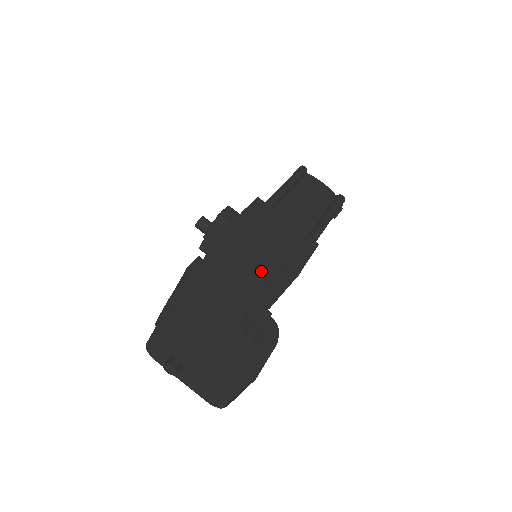
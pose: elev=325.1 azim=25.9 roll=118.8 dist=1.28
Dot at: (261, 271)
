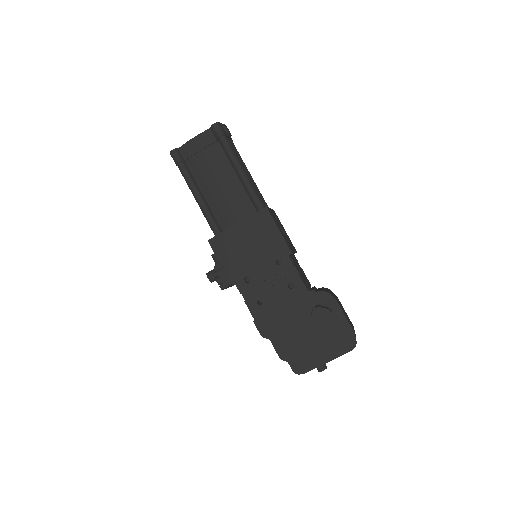
Dot at: (280, 285)
